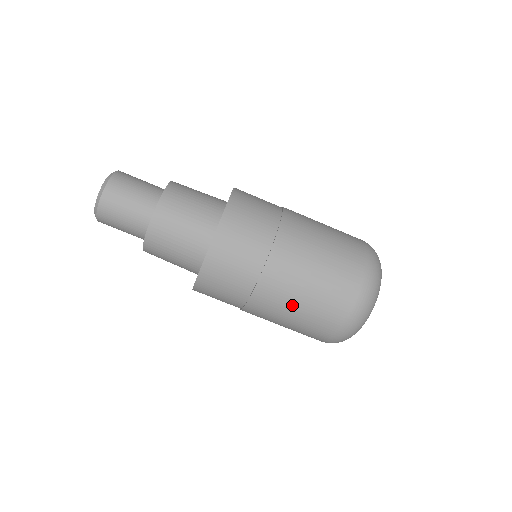
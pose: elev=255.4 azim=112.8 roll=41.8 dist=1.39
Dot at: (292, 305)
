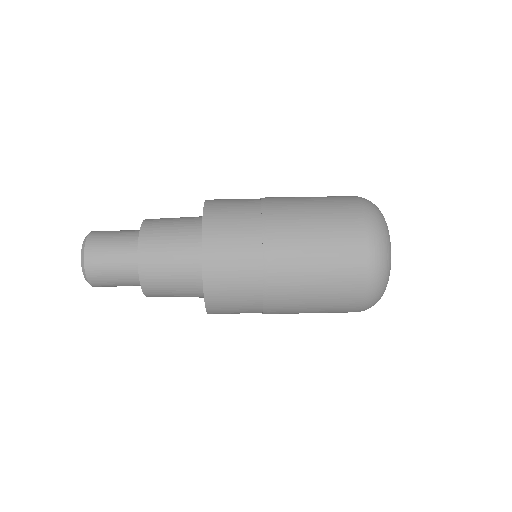
Dot at: (302, 199)
